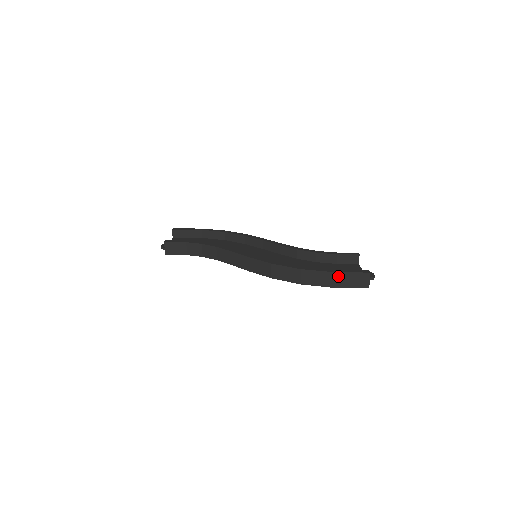
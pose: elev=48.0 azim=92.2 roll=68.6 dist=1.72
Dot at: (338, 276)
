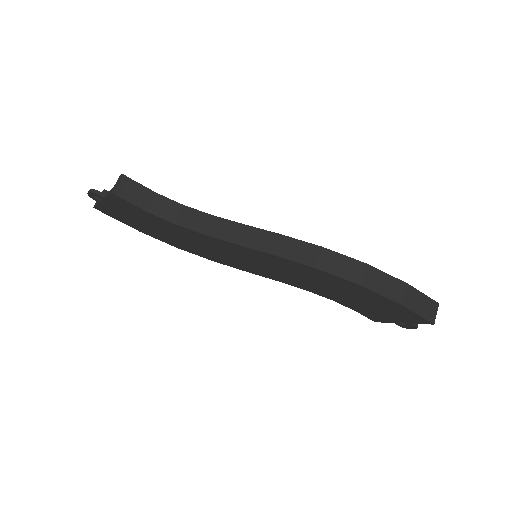
Dot at: (409, 290)
